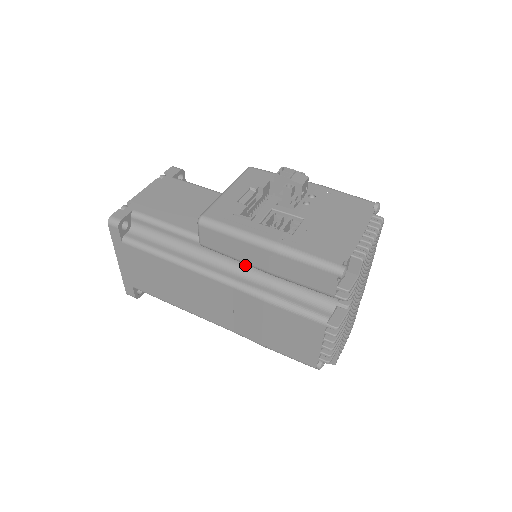
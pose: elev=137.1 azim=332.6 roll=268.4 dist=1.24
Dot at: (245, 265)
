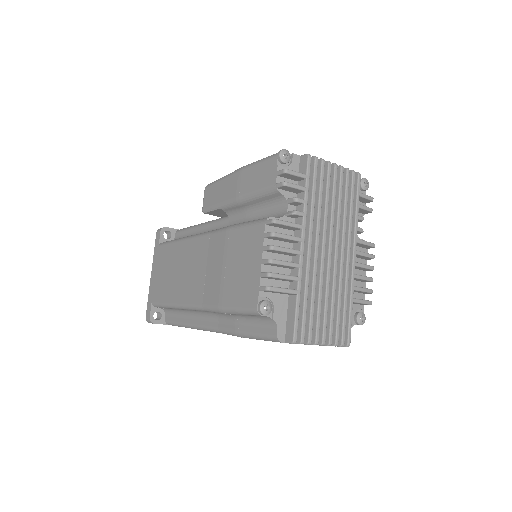
Dot at: (230, 224)
